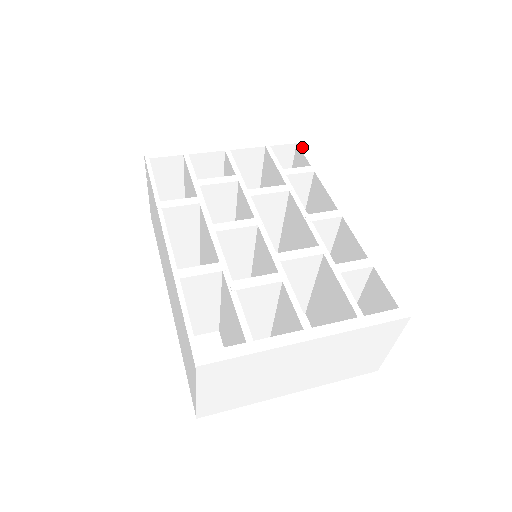
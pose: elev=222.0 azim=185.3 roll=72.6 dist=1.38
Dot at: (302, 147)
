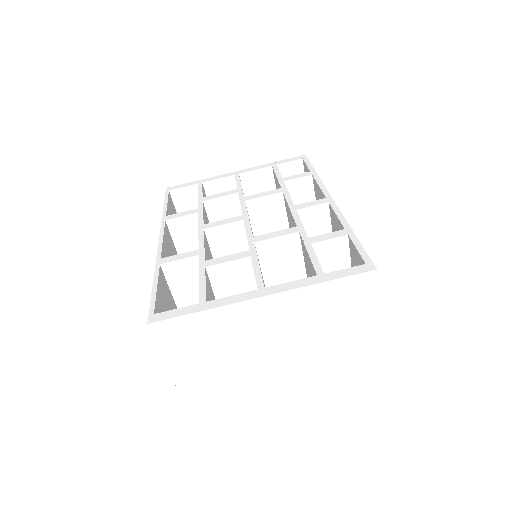
Dot at: (306, 160)
